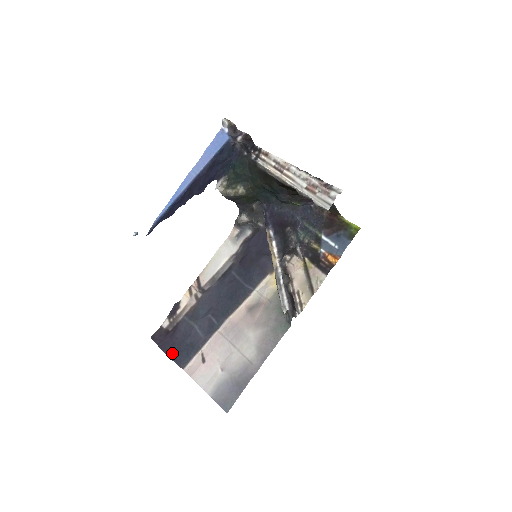
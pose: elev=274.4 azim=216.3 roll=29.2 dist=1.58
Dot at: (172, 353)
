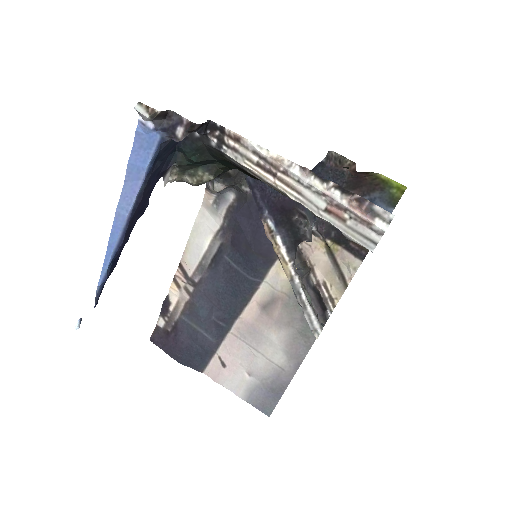
Dot at: (183, 360)
